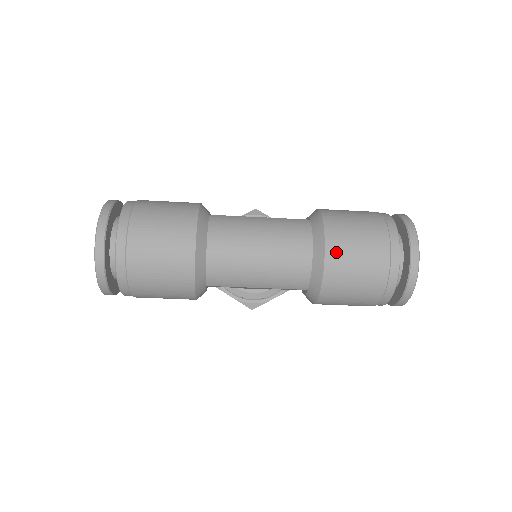
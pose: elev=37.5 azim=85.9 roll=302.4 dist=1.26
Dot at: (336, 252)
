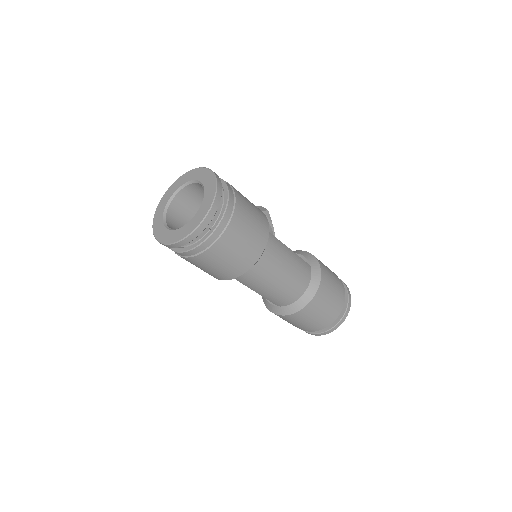
Dot at: (316, 303)
